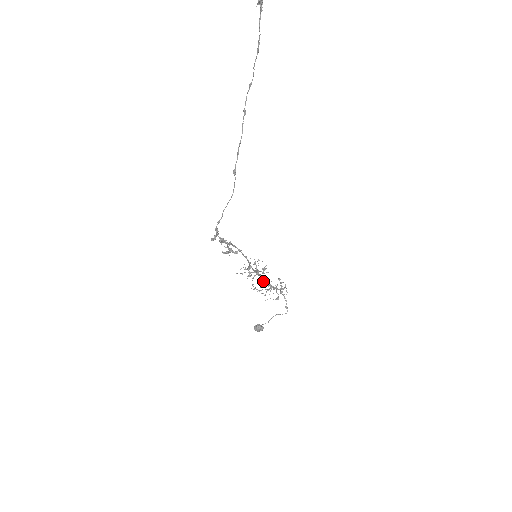
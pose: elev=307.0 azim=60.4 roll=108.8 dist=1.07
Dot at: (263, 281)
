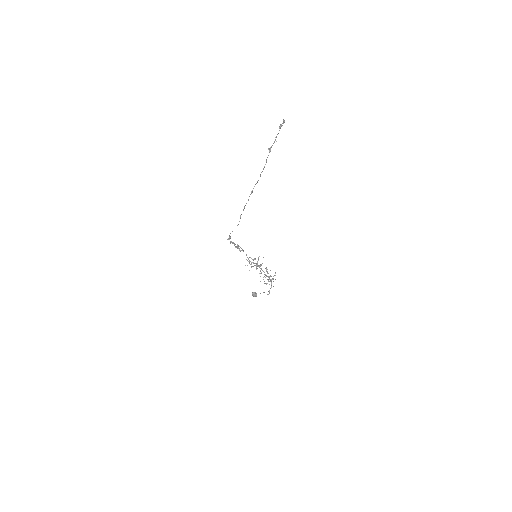
Dot at: (266, 269)
